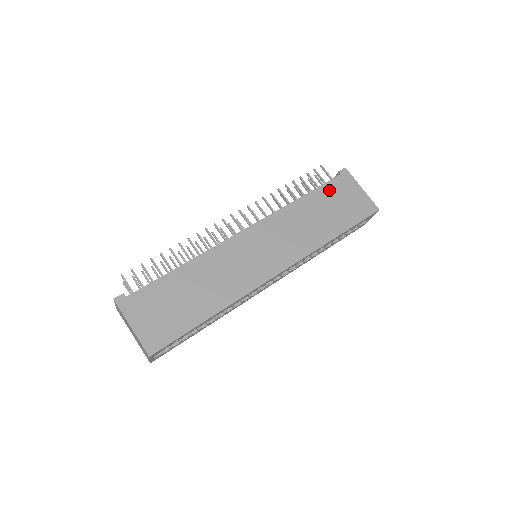
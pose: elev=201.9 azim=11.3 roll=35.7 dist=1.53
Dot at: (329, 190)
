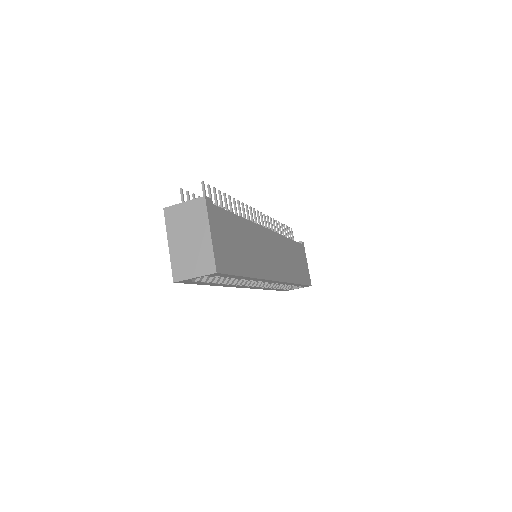
Dot at: (298, 248)
